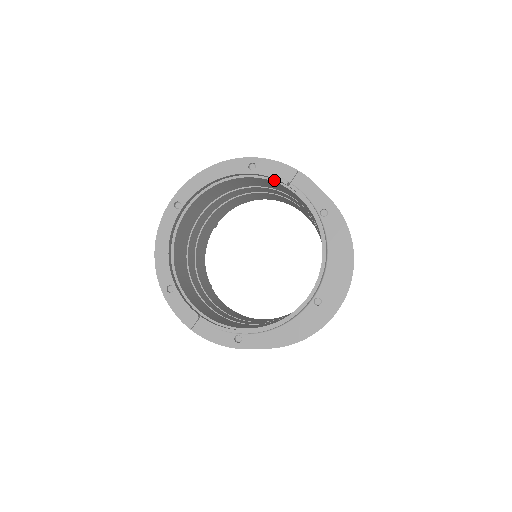
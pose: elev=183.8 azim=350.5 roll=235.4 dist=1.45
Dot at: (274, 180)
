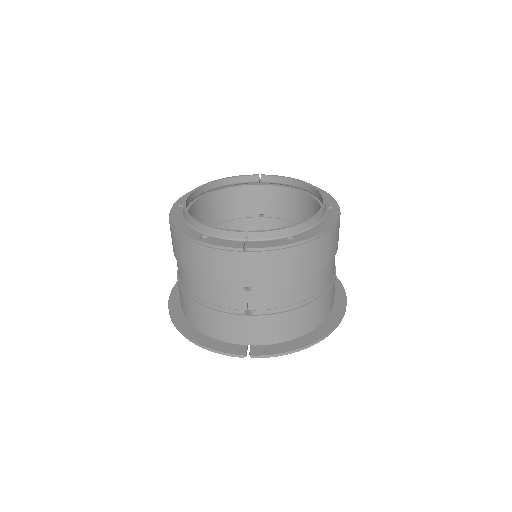
Dot at: (247, 185)
